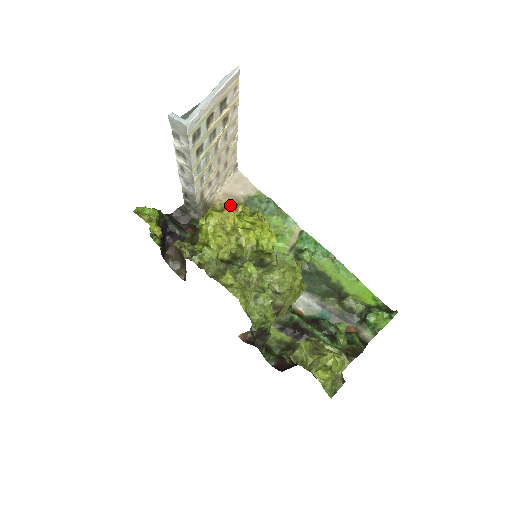
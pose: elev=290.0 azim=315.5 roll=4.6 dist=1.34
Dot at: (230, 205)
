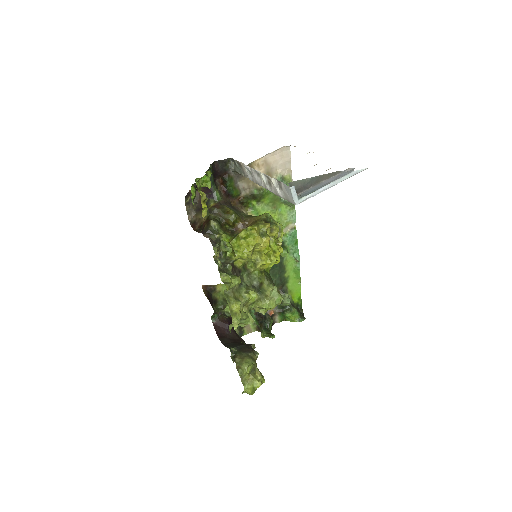
Dot at: (270, 227)
